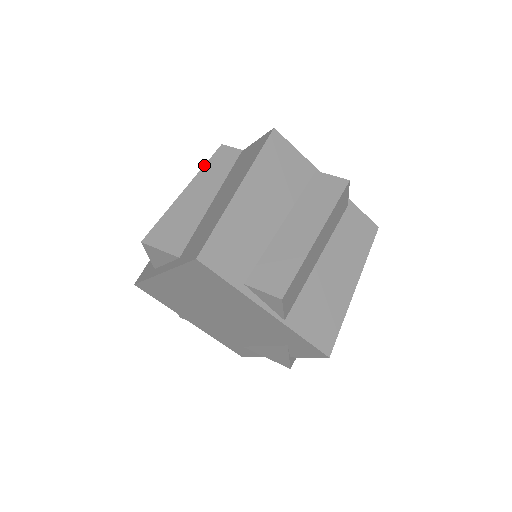
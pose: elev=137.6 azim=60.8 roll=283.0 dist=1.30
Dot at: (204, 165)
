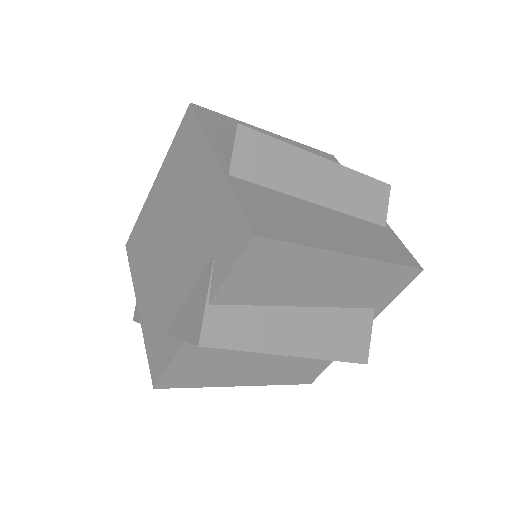
Dot at: occluded
